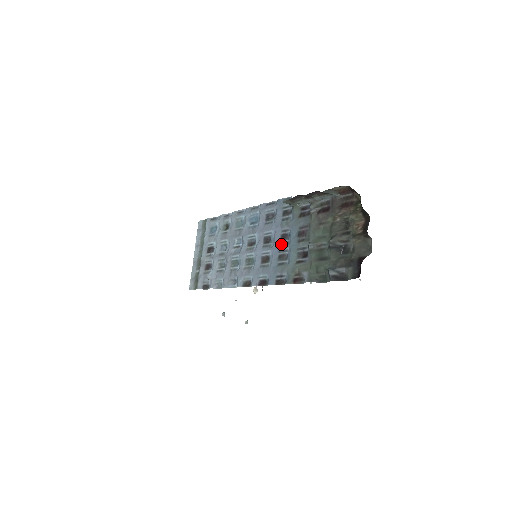
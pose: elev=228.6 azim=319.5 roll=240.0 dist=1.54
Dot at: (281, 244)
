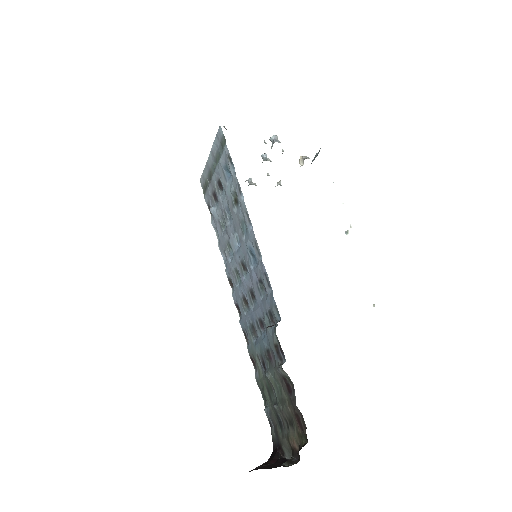
Dot at: (257, 324)
